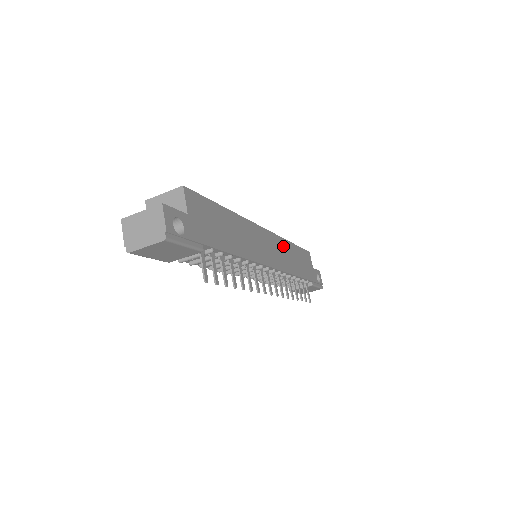
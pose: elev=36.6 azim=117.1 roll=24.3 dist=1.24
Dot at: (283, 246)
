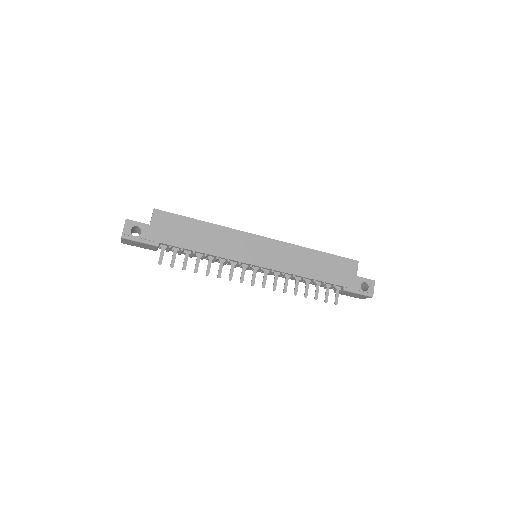
Dot at: (293, 251)
